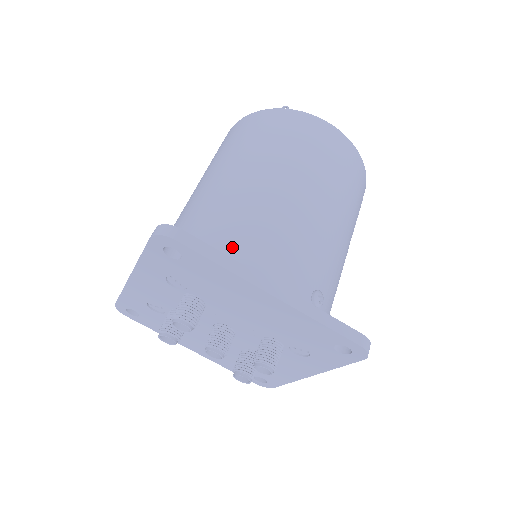
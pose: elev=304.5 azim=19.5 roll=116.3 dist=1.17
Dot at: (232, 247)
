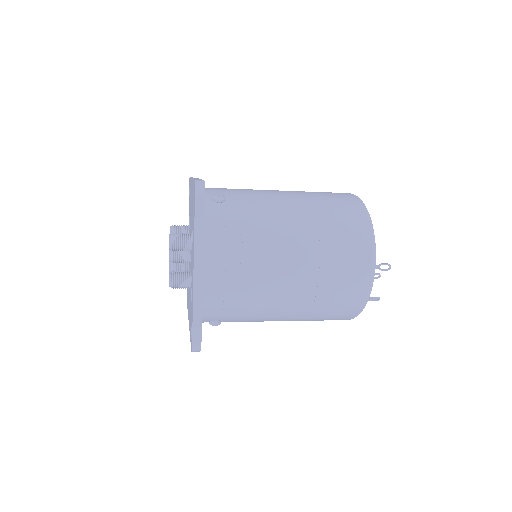
Dot at: occluded
